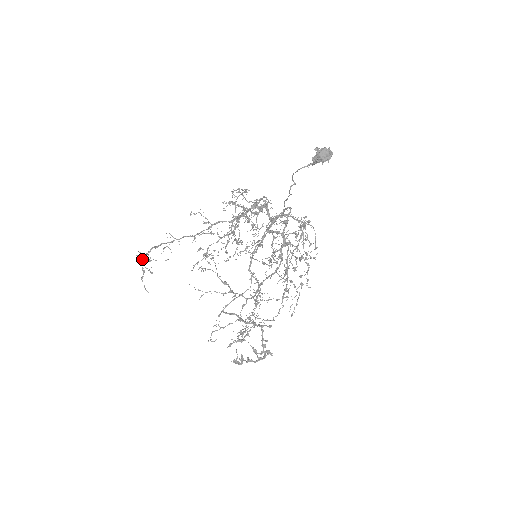
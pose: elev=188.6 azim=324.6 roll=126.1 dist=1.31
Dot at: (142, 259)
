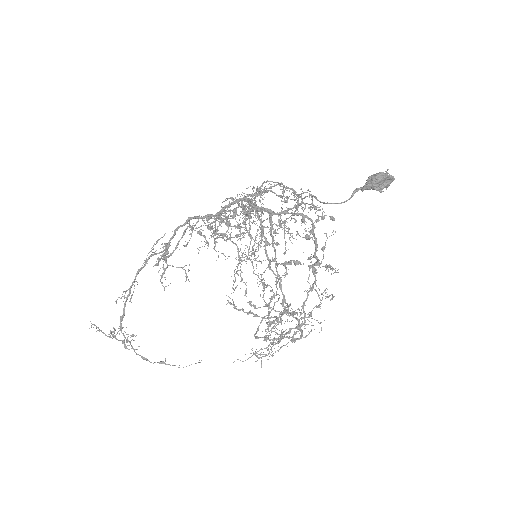
Dot at: (116, 339)
